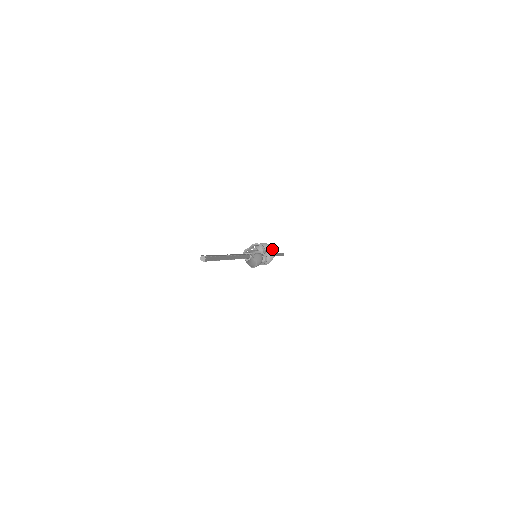
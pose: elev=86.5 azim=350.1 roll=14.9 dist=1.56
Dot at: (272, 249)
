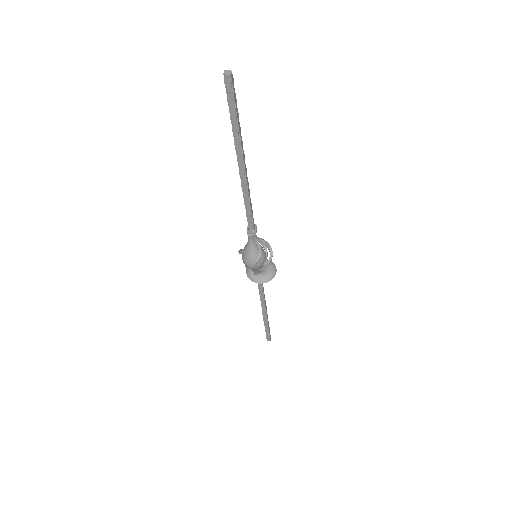
Dot at: (273, 263)
